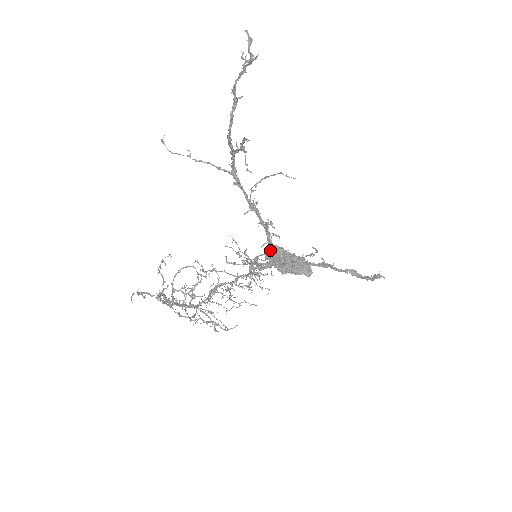
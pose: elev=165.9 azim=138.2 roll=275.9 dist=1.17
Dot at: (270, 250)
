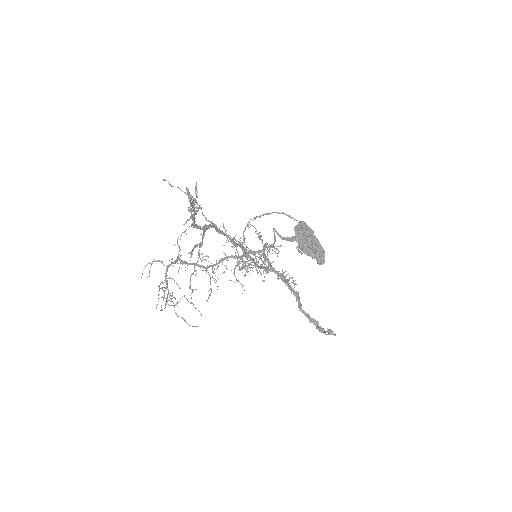
Dot at: (258, 267)
